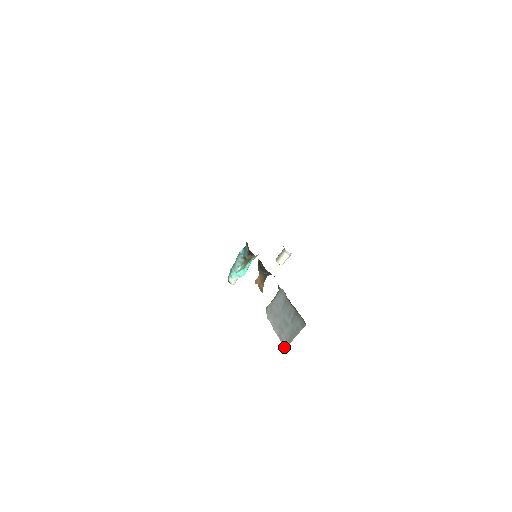
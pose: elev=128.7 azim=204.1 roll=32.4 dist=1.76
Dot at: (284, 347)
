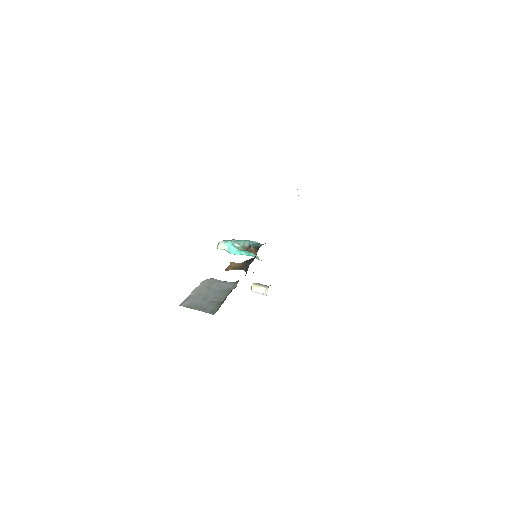
Dot at: (181, 304)
